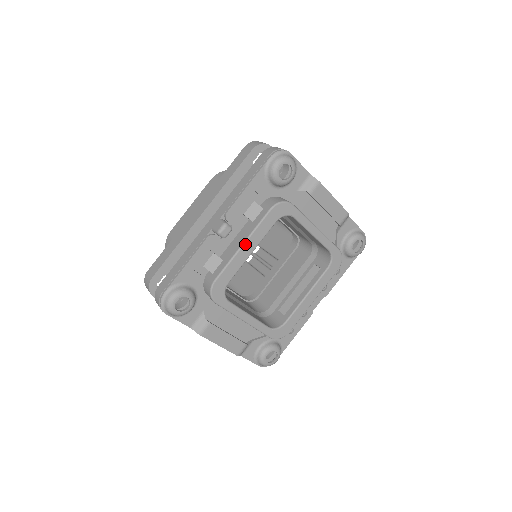
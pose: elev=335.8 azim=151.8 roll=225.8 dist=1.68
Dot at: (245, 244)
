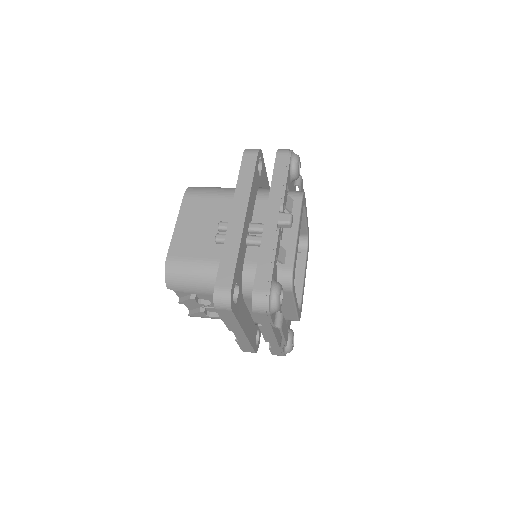
Dot at: (298, 231)
